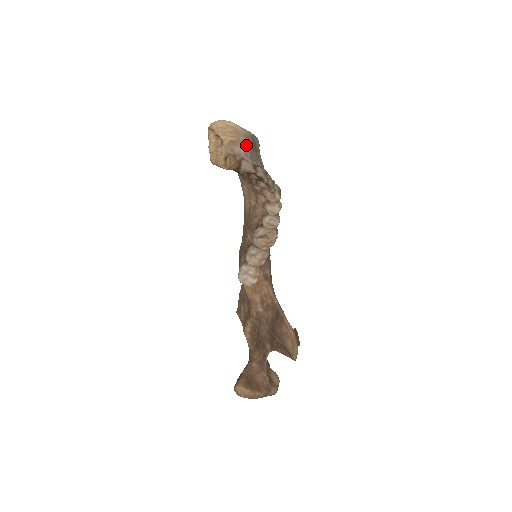
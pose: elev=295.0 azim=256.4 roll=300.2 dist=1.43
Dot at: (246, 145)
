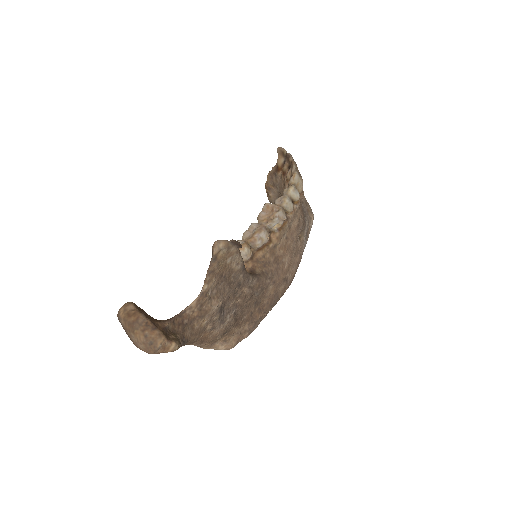
Dot at: occluded
